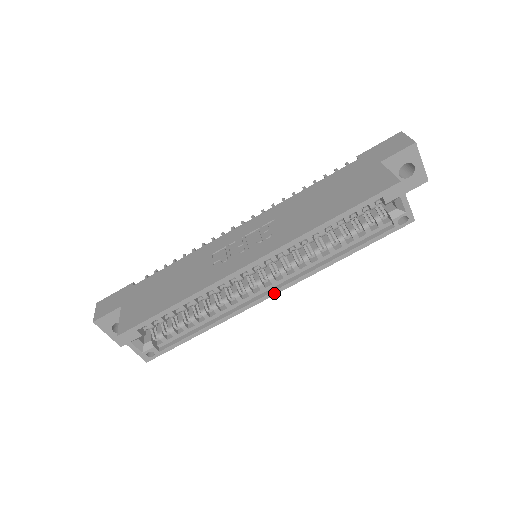
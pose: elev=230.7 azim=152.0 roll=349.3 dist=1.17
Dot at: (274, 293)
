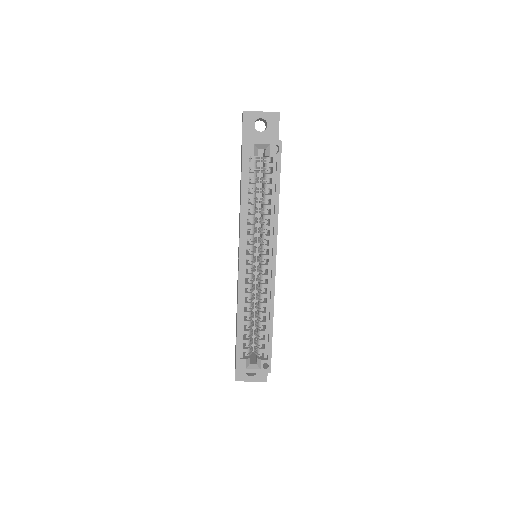
Dot at: (274, 262)
